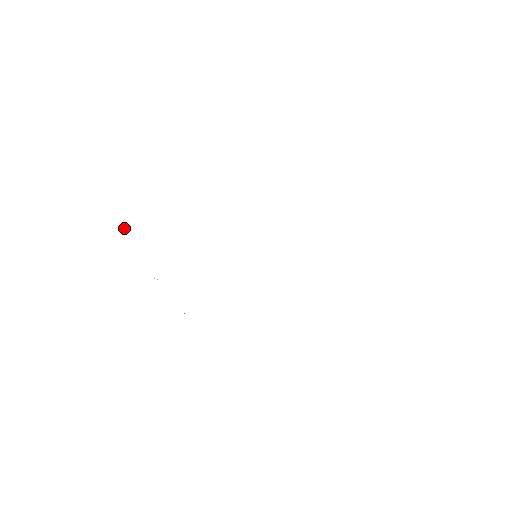
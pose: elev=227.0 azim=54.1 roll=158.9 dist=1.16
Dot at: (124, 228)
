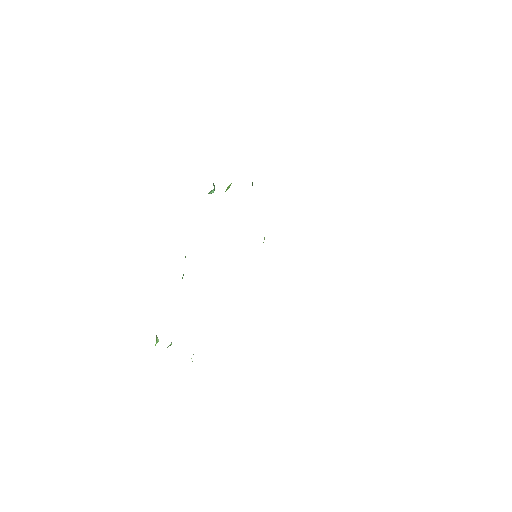
Dot at: (157, 337)
